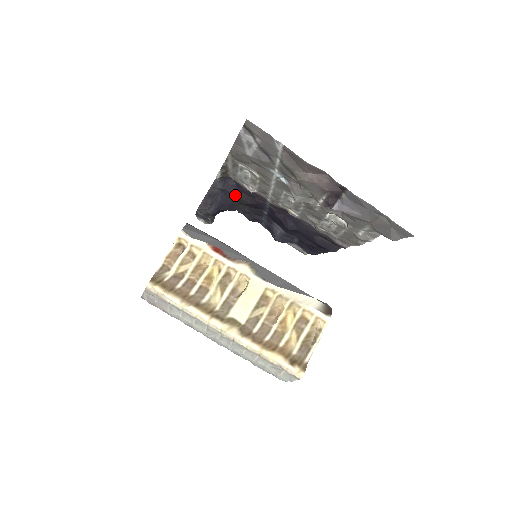
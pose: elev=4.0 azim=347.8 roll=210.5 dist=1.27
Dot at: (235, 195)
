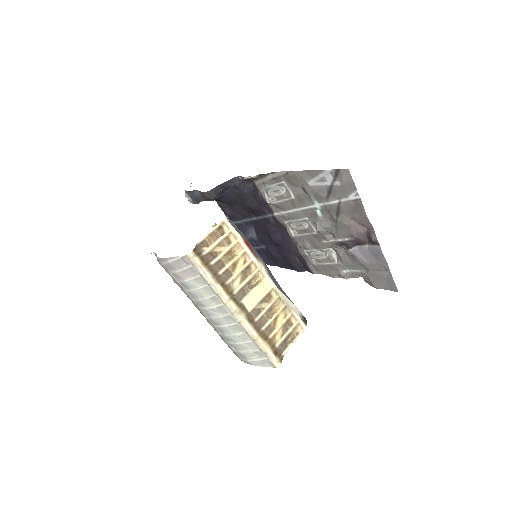
Dot at: (245, 195)
